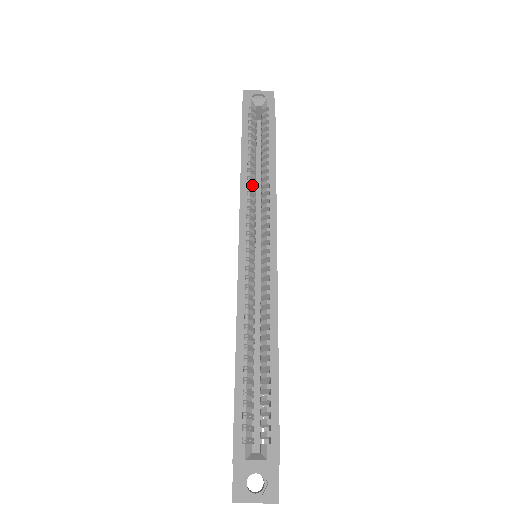
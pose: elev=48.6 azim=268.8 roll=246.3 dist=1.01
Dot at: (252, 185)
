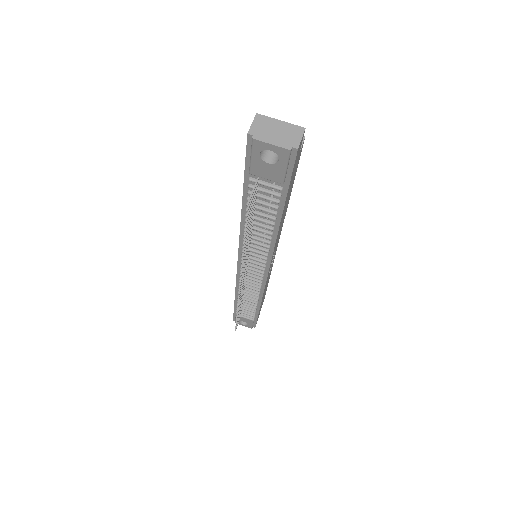
Dot at: occluded
